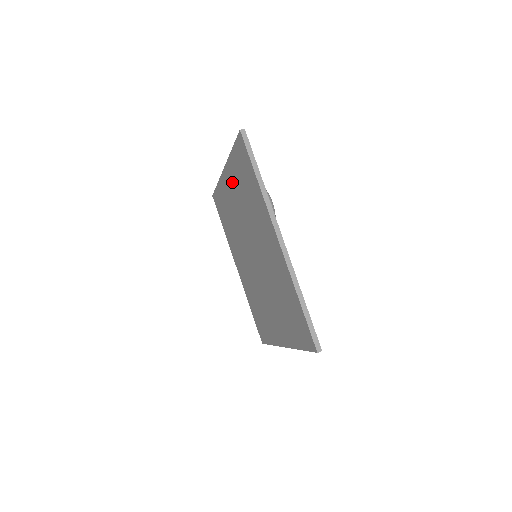
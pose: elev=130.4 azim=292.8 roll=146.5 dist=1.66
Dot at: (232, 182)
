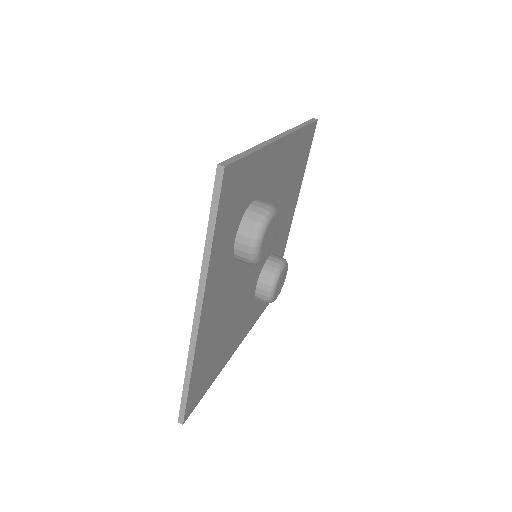
Dot at: occluded
